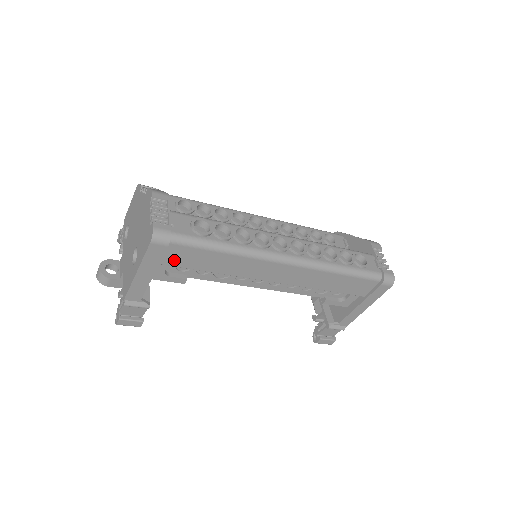
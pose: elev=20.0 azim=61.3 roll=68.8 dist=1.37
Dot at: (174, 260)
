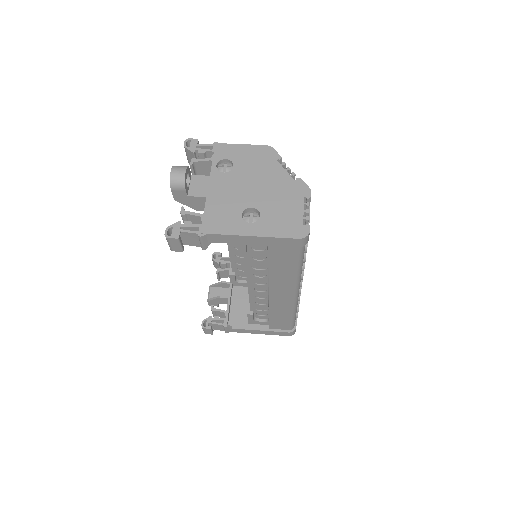
Dot at: (276, 249)
